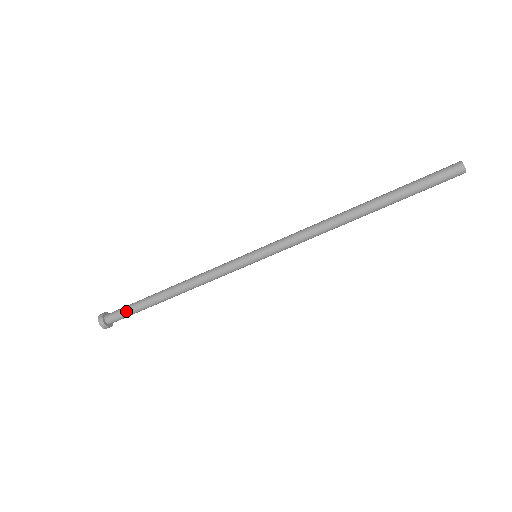
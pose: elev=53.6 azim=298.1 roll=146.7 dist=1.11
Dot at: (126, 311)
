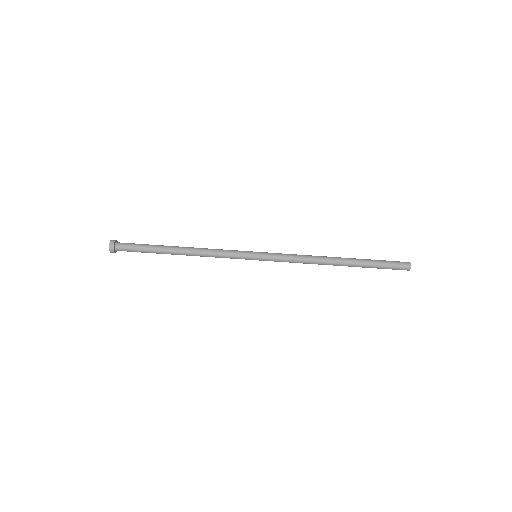
Dot at: (137, 244)
